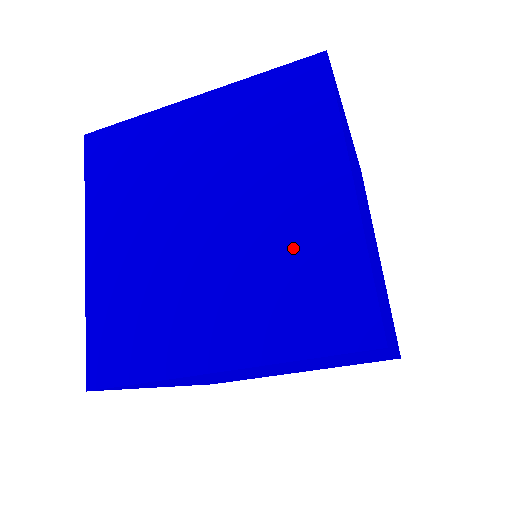
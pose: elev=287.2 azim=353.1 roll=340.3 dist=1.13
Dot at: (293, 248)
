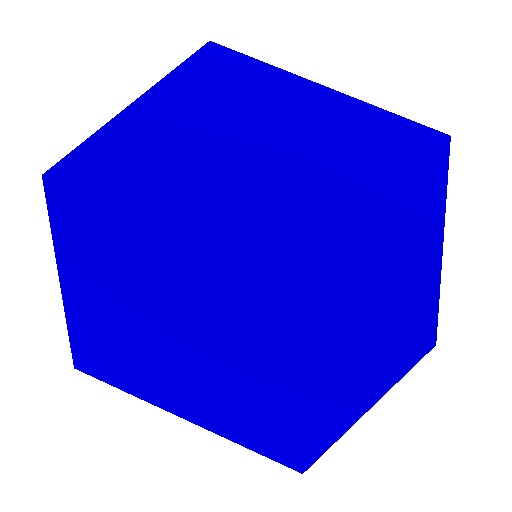
Dot at: (369, 217)
